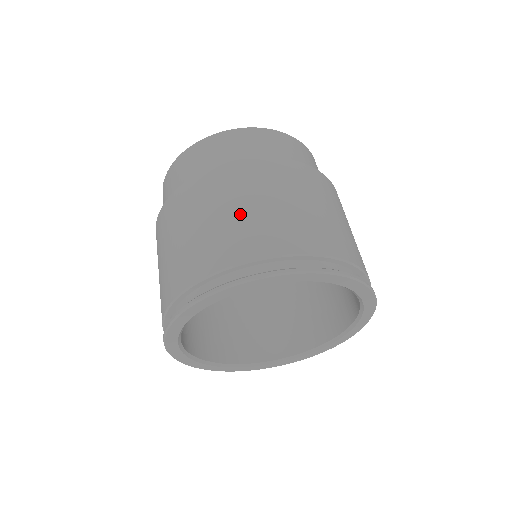
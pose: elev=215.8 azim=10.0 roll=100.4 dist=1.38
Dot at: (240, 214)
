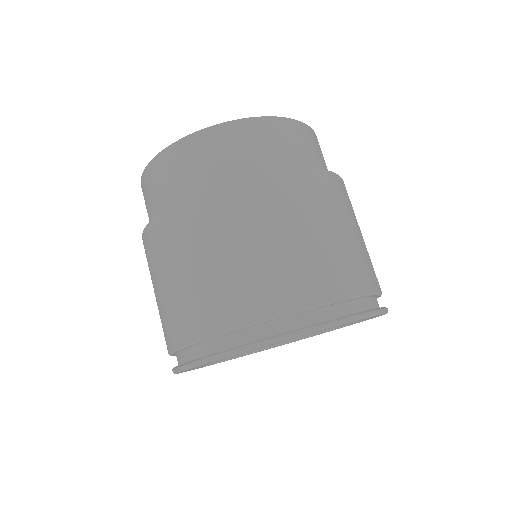
Dot at: (330, 240)
